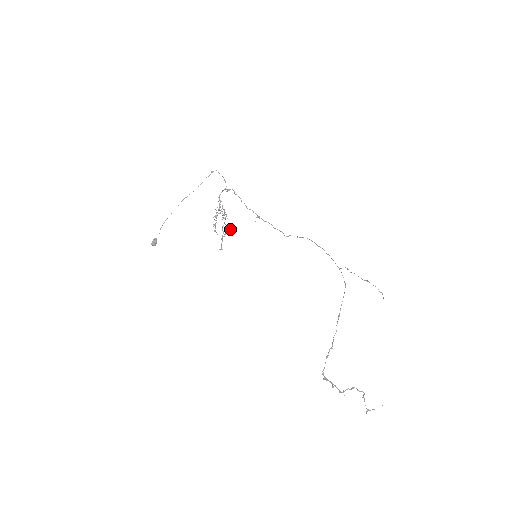
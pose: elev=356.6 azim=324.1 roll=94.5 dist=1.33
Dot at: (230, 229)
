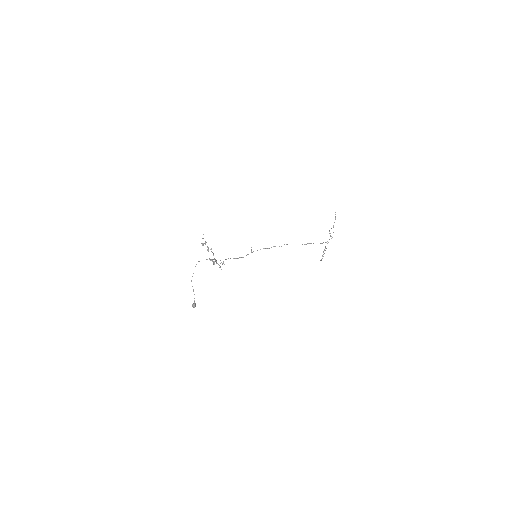
Dot at: occluded
